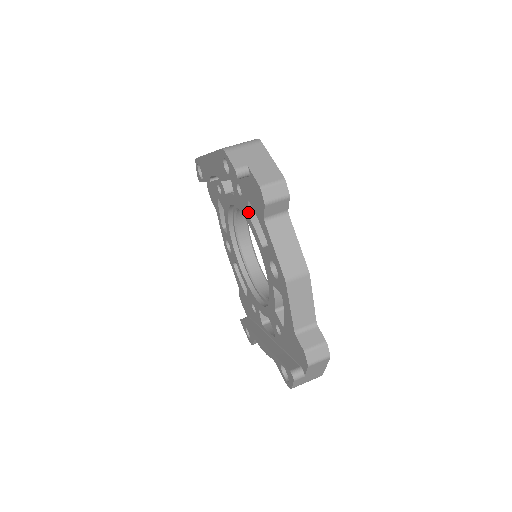
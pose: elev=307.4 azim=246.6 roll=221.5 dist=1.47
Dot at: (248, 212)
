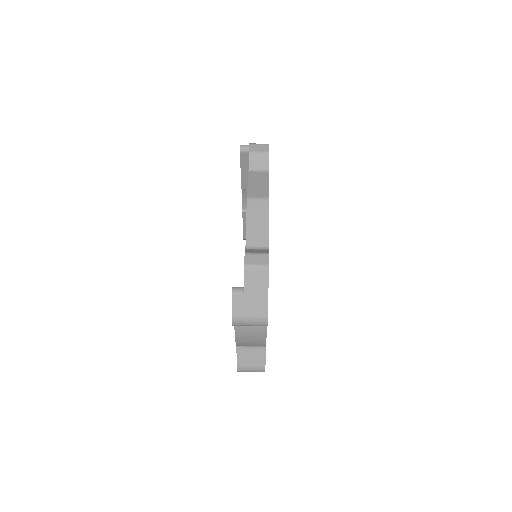
Dot at: occluded
